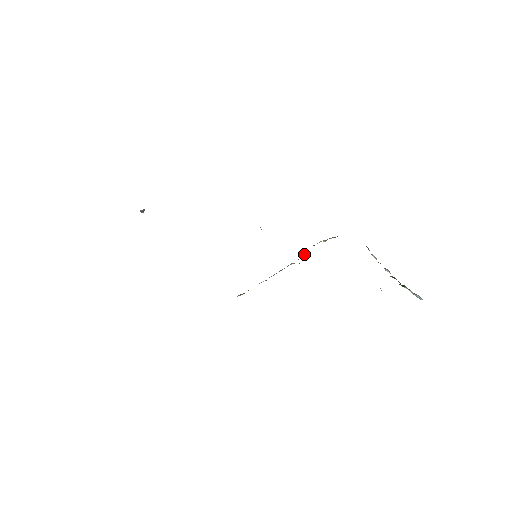
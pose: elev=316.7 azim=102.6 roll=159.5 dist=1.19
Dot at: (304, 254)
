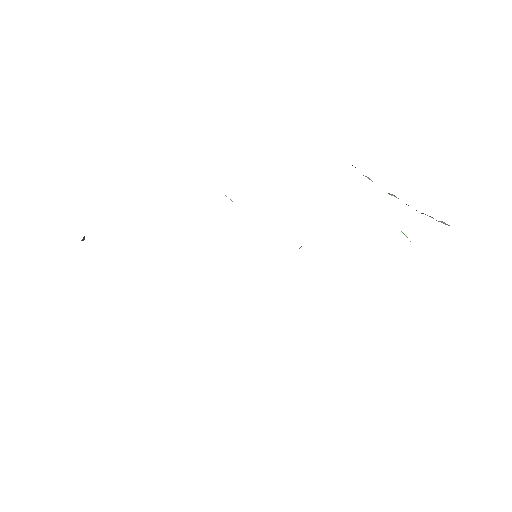
Dot at: occluded
